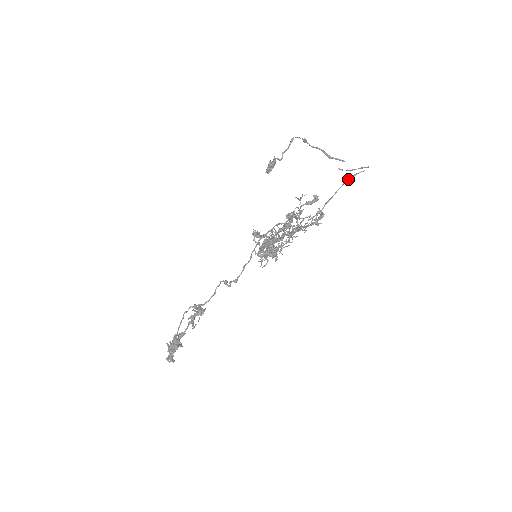
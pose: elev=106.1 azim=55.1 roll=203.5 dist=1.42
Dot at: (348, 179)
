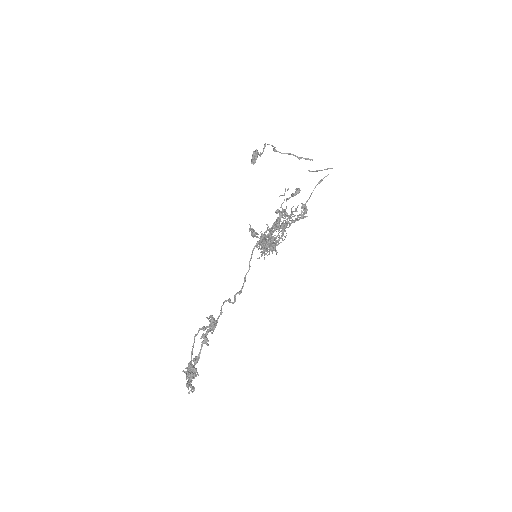
Dot at: (318, 183)
